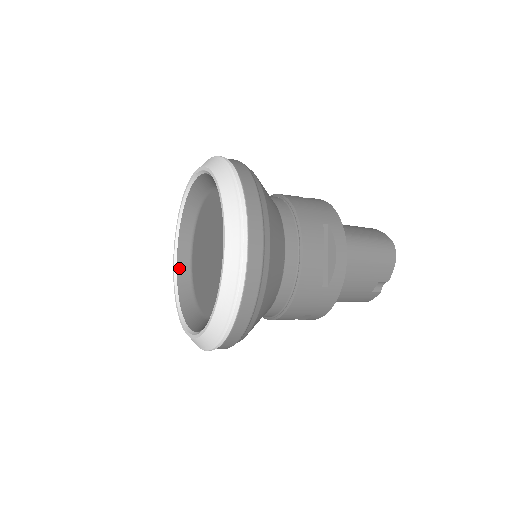
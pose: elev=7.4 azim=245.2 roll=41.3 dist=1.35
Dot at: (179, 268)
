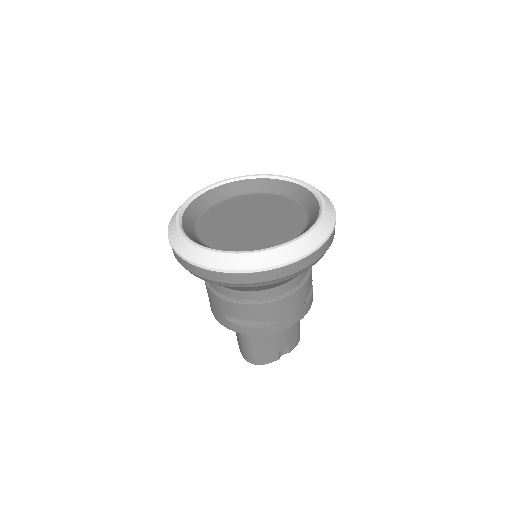
Dot at: (185, 218)
